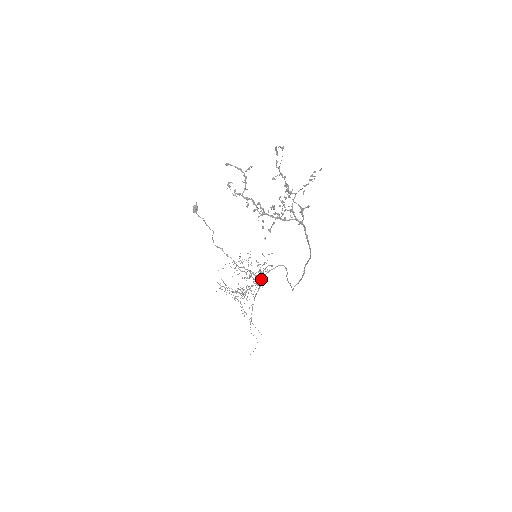
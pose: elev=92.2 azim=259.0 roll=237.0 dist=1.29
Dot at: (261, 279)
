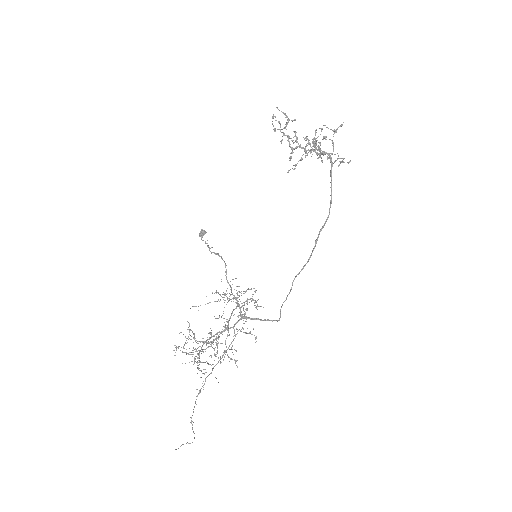
Dot at: (234, 359)
